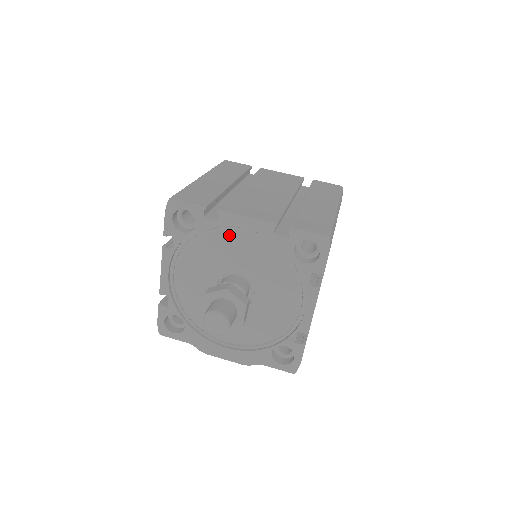
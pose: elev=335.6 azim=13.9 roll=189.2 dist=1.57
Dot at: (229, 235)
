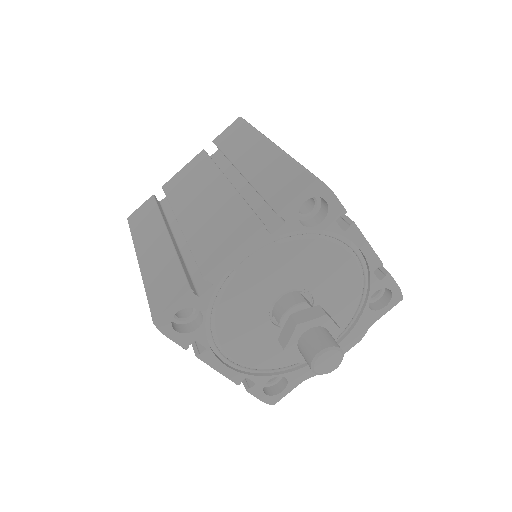
Dot at: (236, 282)
